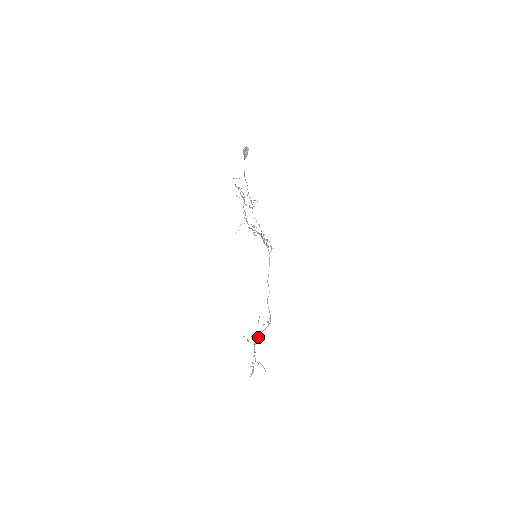
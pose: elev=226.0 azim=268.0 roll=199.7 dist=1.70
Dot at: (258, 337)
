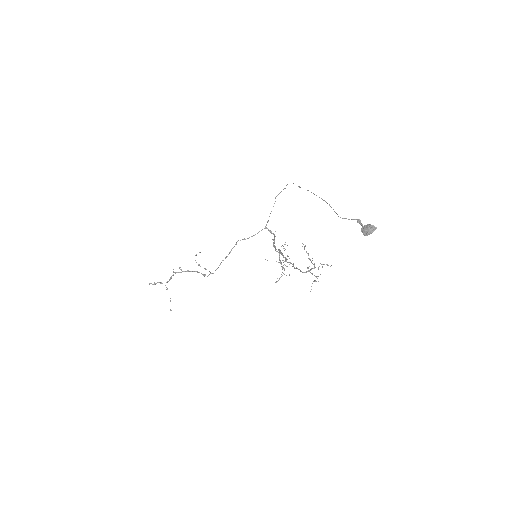
Dot at: (185, 271)
